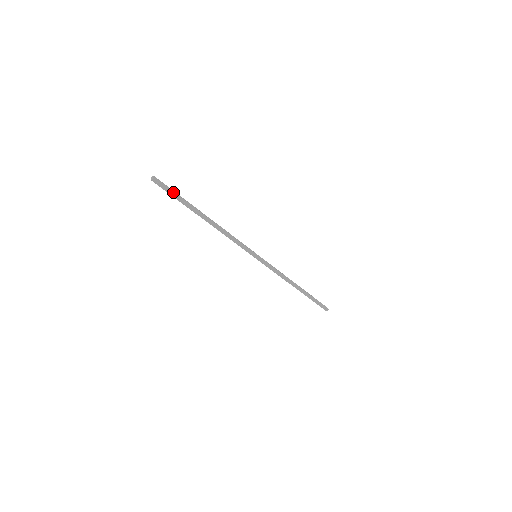
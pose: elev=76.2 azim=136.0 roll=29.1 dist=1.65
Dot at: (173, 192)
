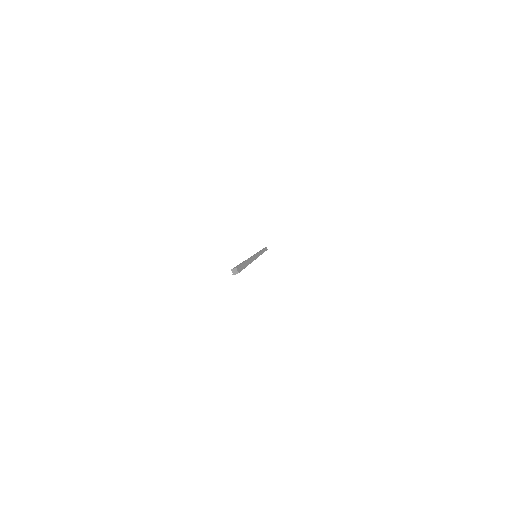
Dot at: occluded
